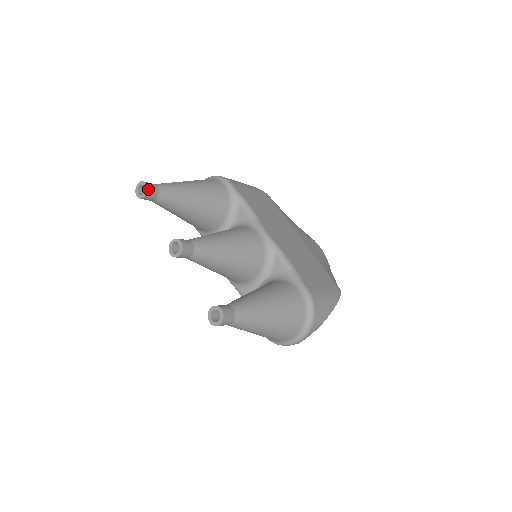
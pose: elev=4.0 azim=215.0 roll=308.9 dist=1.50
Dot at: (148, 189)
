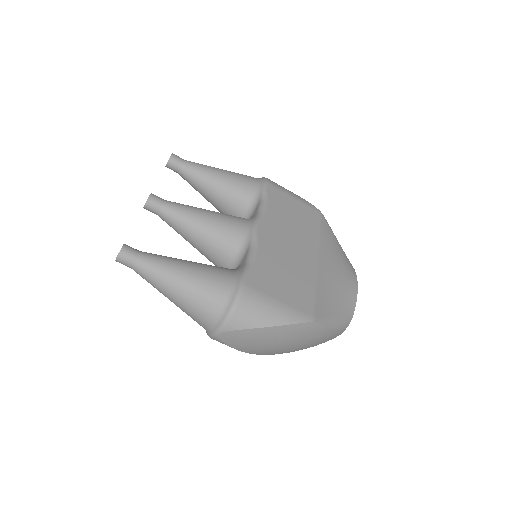
Dot at: (171, 159)
